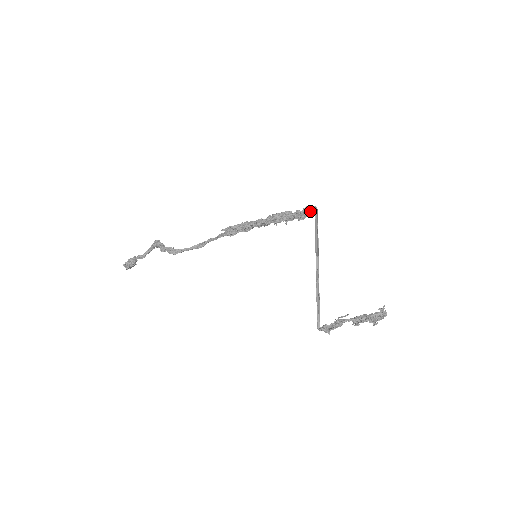
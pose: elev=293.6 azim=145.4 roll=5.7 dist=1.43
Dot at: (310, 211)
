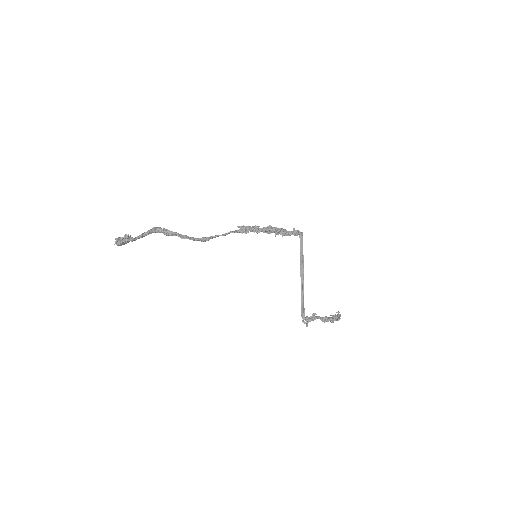
Dot at: (300, 232)
